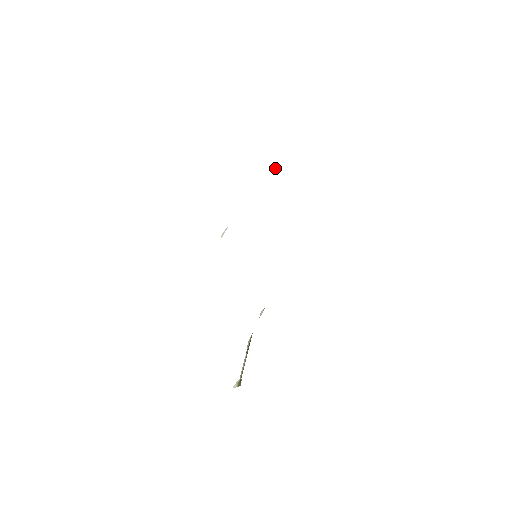
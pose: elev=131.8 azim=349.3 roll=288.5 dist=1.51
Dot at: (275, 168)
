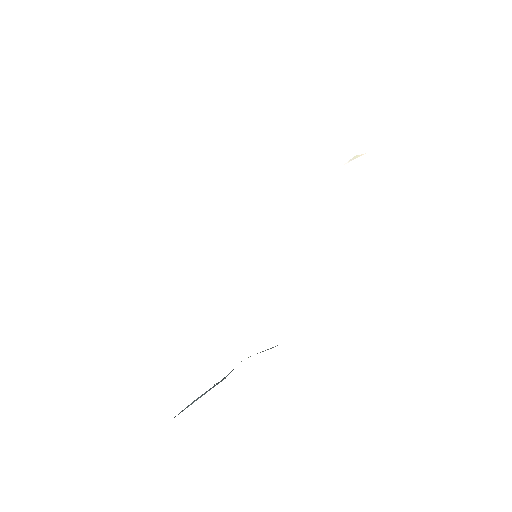
Dot at: (359, 156)
